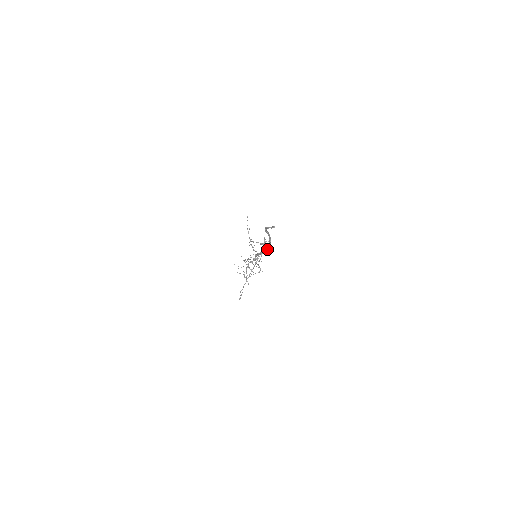
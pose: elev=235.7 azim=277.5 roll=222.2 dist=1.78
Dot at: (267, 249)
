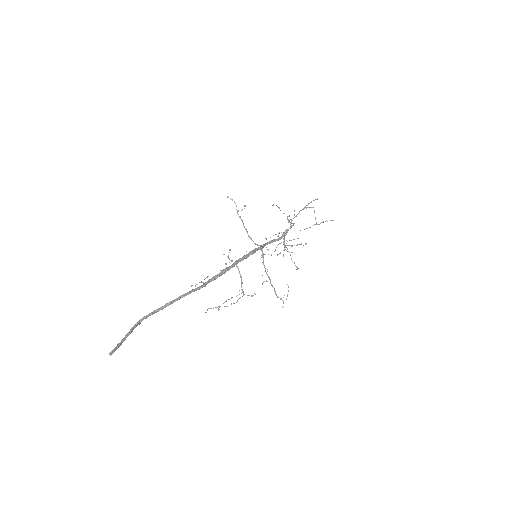
Dot at: (245, 258)
